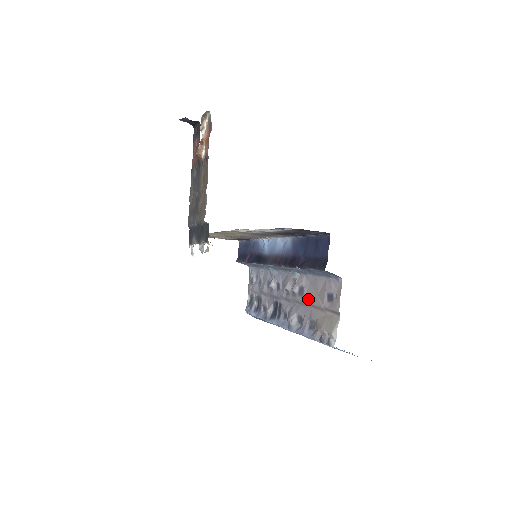
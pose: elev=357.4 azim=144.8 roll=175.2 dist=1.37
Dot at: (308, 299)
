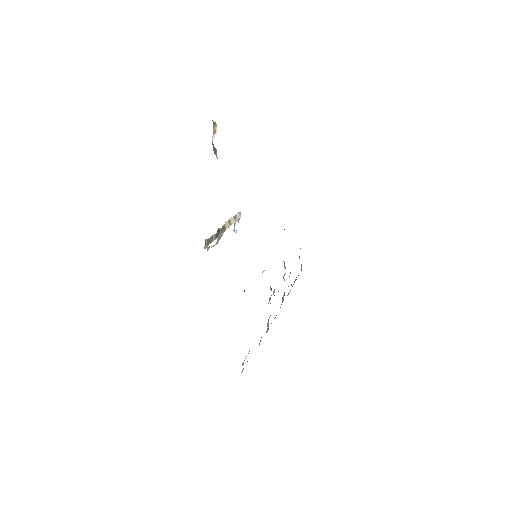
Dot at: occluded
